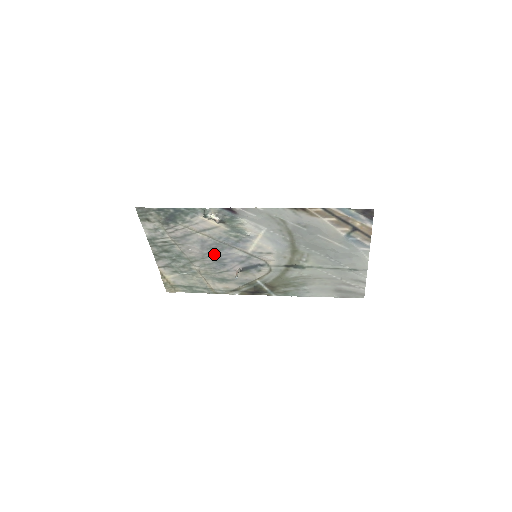
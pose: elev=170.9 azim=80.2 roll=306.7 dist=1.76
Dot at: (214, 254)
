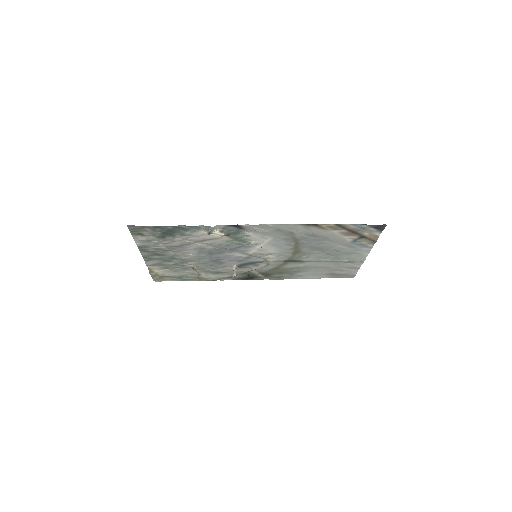
Dot at: (212, 256)
